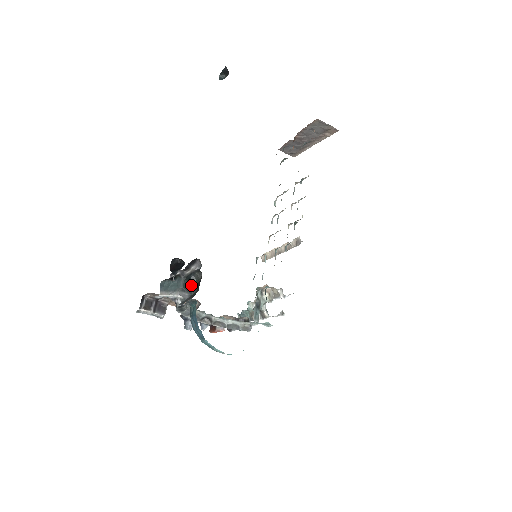
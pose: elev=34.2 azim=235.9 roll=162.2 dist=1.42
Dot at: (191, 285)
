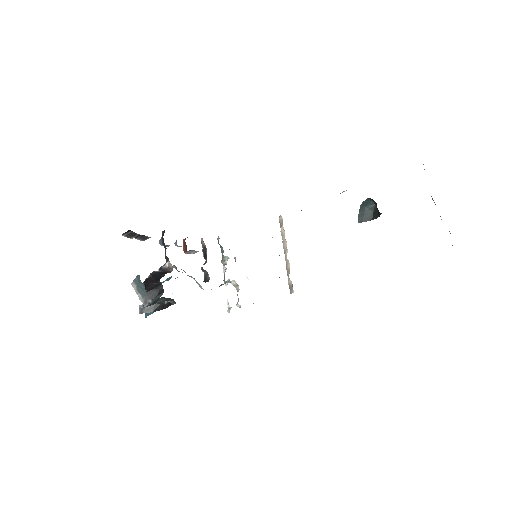
Dot at: (159, 299)
